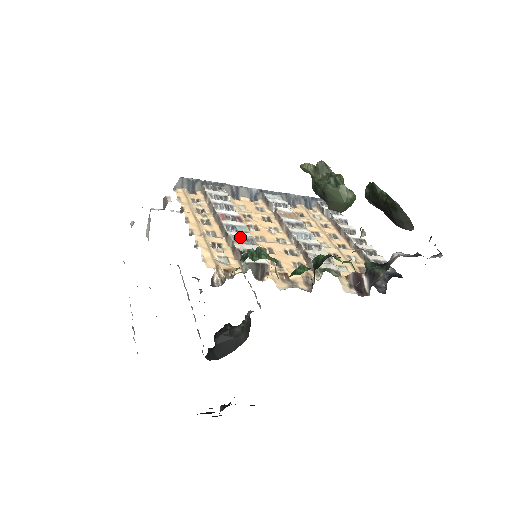
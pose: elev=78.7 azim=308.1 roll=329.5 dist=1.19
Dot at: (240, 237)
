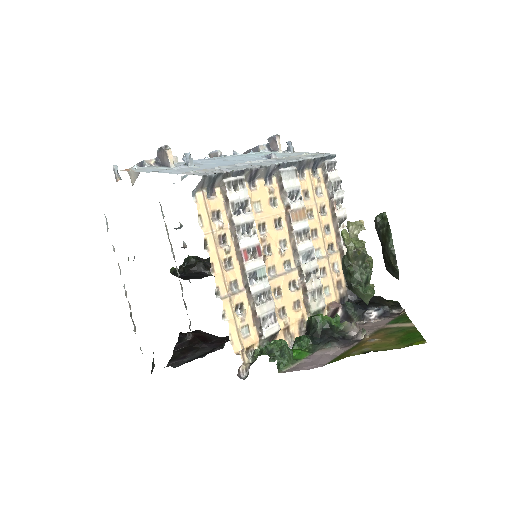
Dot at: (260, 293)
